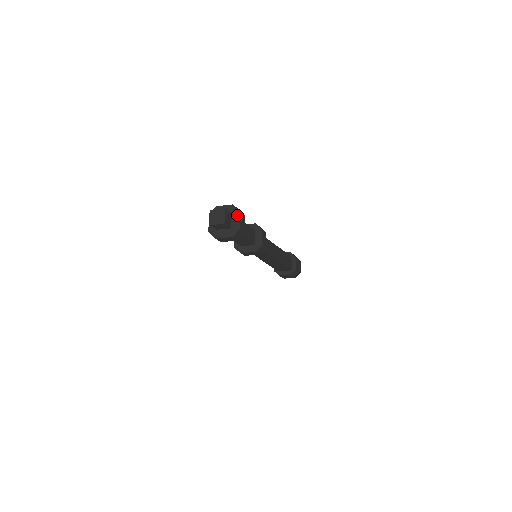
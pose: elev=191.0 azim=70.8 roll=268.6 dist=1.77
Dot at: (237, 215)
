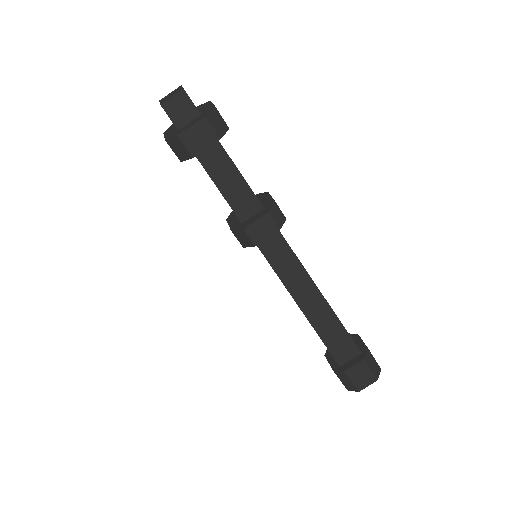
Dot at: (198, 119)
